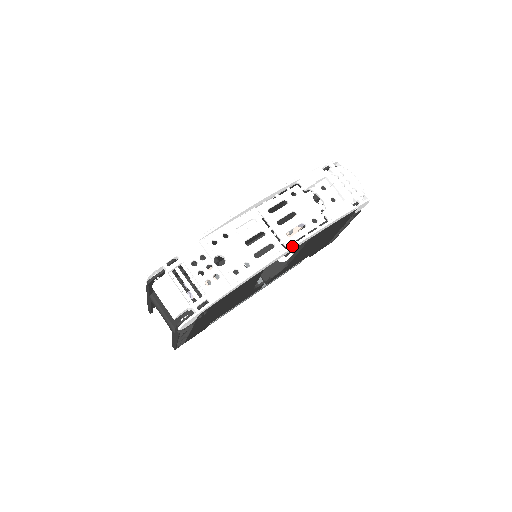
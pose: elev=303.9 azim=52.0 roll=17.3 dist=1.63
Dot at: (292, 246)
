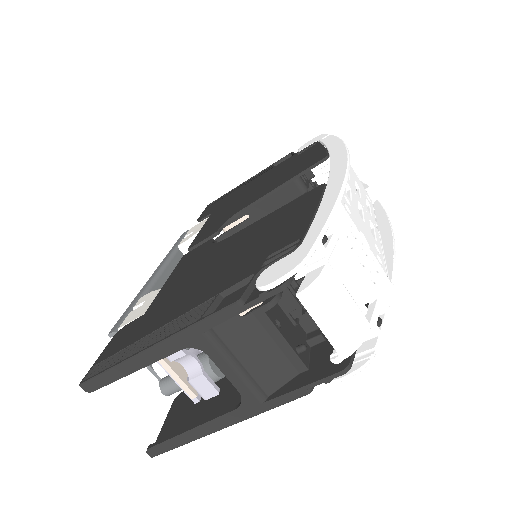
Dot at: (391, 226)
